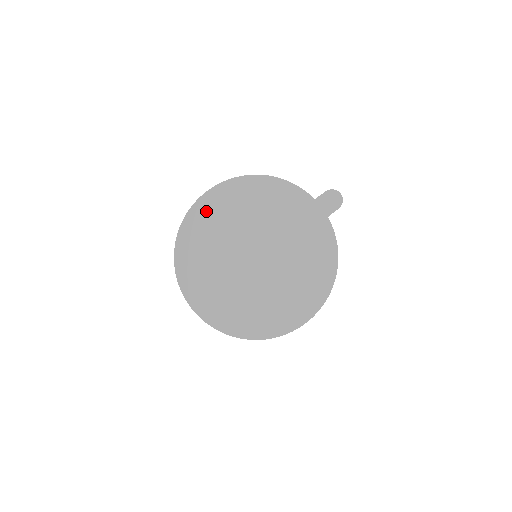
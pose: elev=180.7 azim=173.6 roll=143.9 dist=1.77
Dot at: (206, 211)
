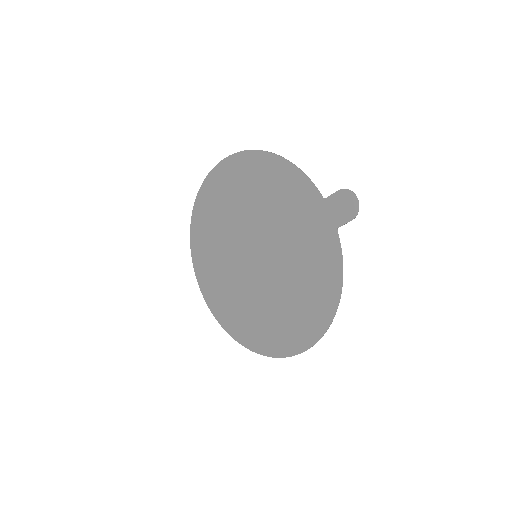
Dot at: (216, 188)
